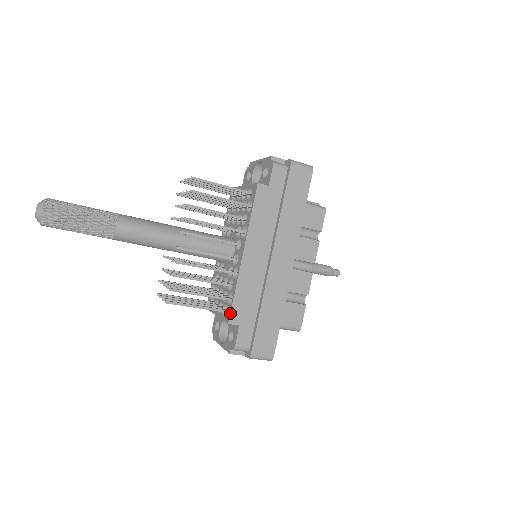
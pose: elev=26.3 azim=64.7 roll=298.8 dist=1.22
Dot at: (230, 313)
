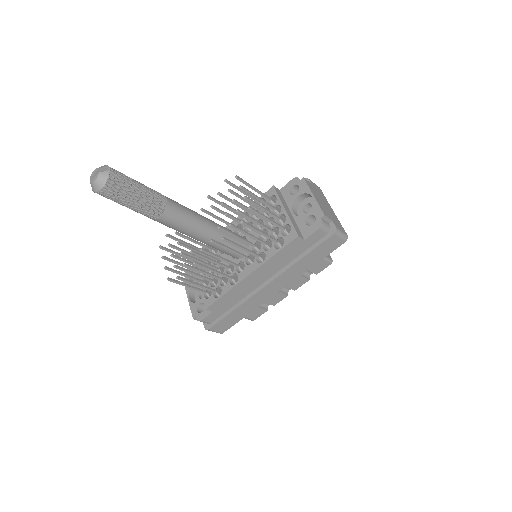
Dot at: (212, 304)
